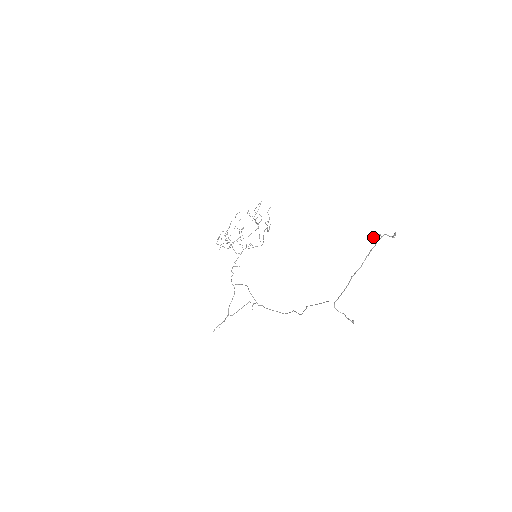
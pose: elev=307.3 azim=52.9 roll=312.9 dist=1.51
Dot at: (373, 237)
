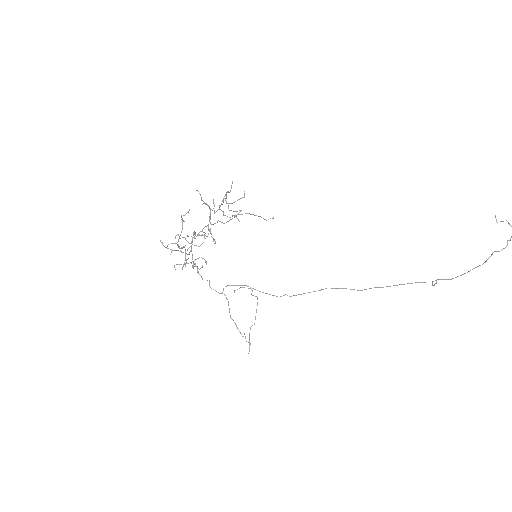
Dot at: out of frame
